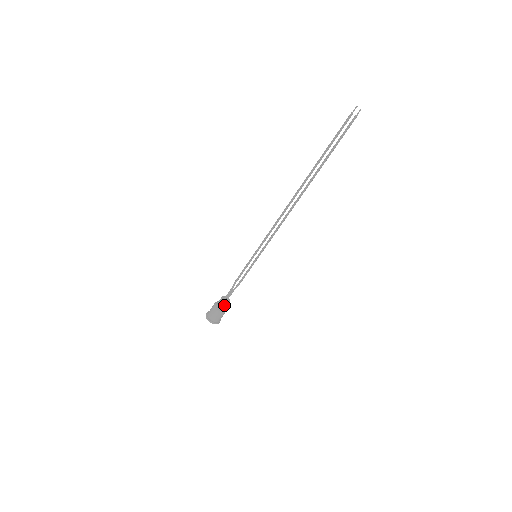
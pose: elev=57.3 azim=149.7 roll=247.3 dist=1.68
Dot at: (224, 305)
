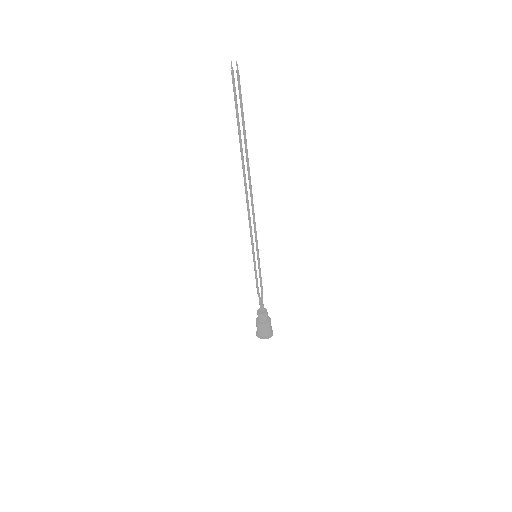
Dot at: (264, 316)
